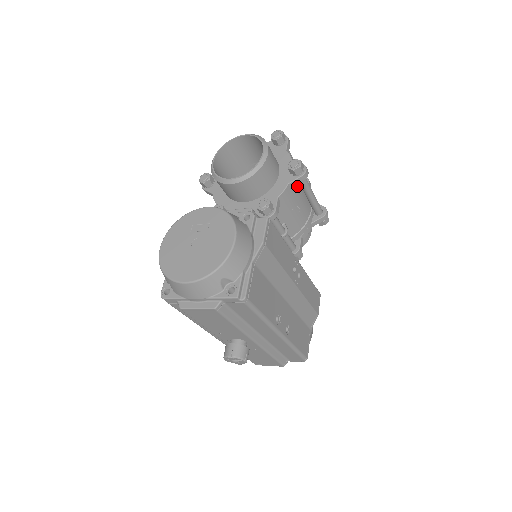
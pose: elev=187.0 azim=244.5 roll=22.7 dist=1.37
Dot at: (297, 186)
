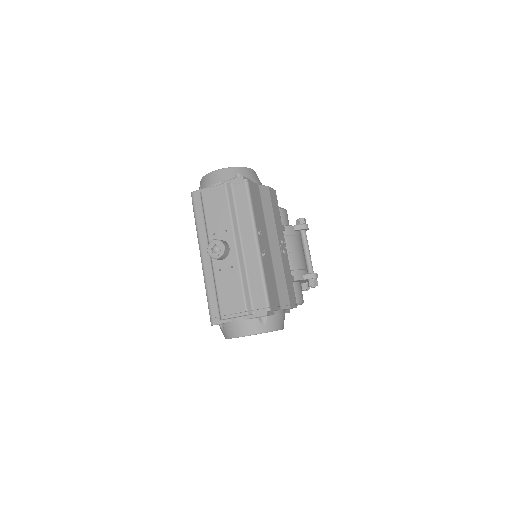
Dot at: (299, 239)
